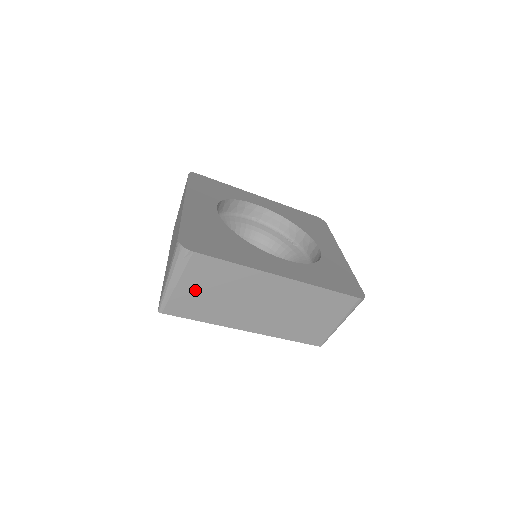
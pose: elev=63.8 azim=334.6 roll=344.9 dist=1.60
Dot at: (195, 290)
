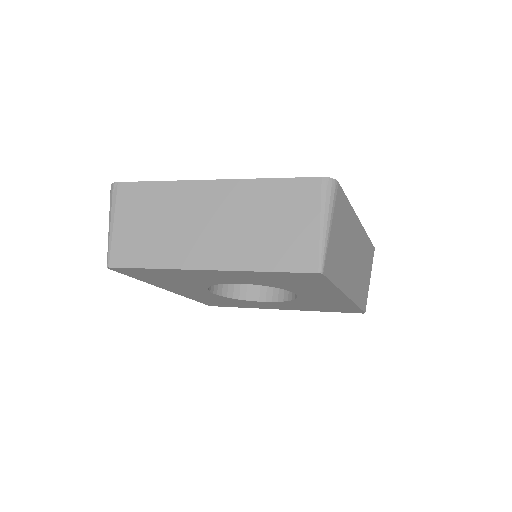
Dot at: (132, 227)
